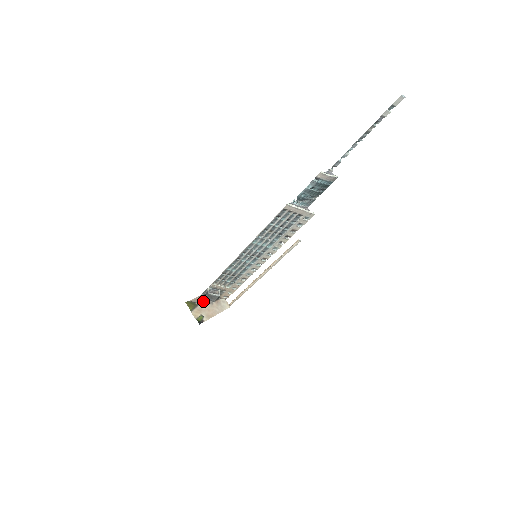
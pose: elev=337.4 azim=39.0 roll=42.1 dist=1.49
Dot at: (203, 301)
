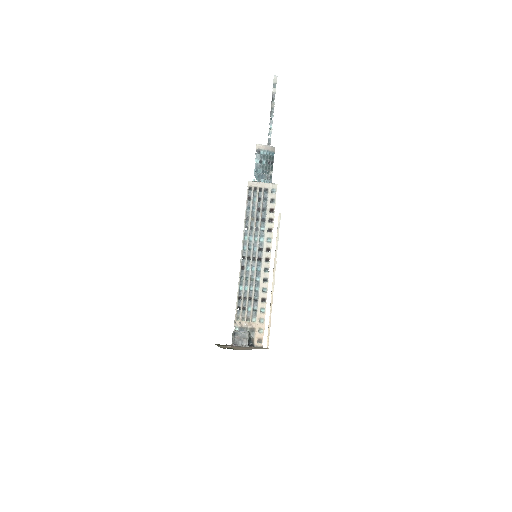
Dot at: (234, 346)
